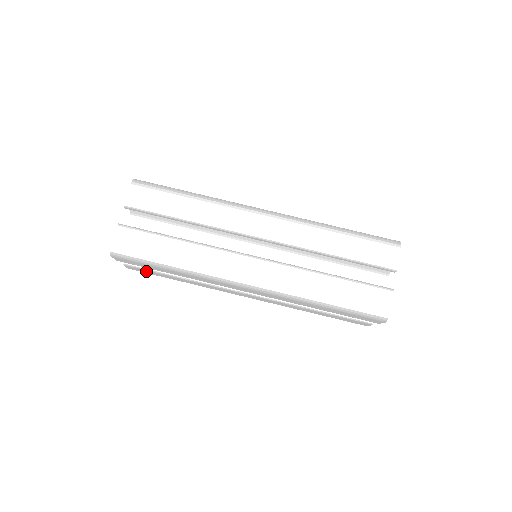
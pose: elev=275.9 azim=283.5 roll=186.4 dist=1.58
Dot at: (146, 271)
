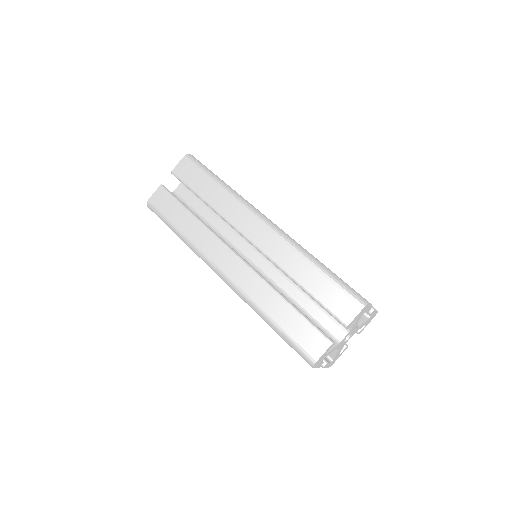
Dot at: (168, 201)
